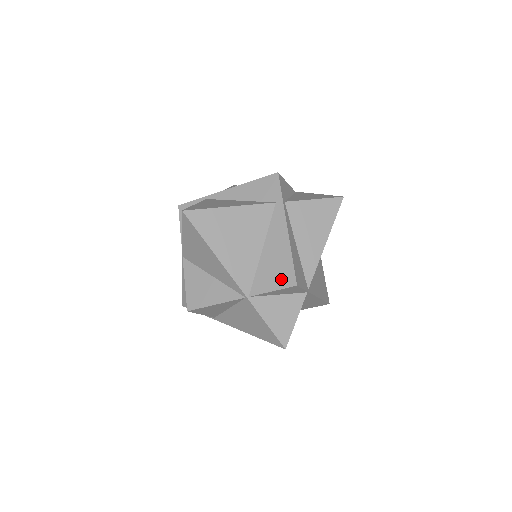
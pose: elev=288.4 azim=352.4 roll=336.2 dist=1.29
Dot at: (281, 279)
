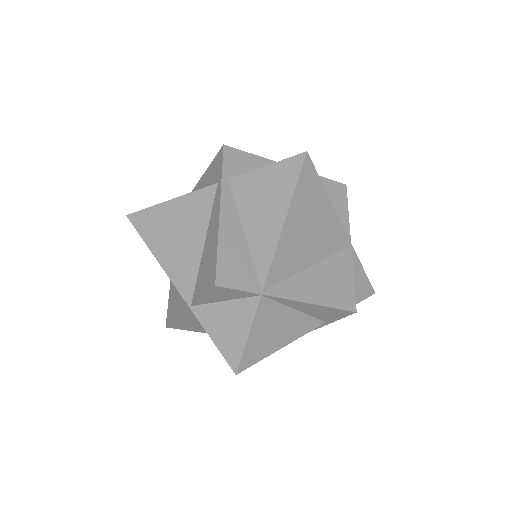
Dot at: (208, 279)
